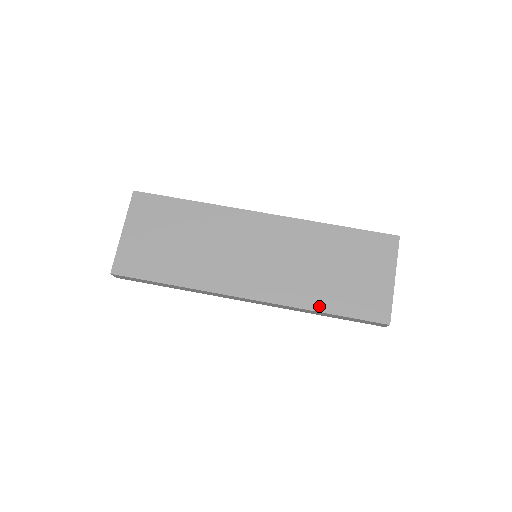
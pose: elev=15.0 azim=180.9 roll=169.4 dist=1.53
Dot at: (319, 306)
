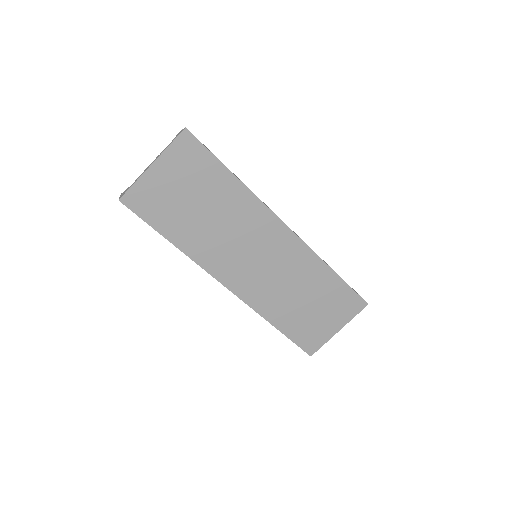
Dot at: (275, 321)
